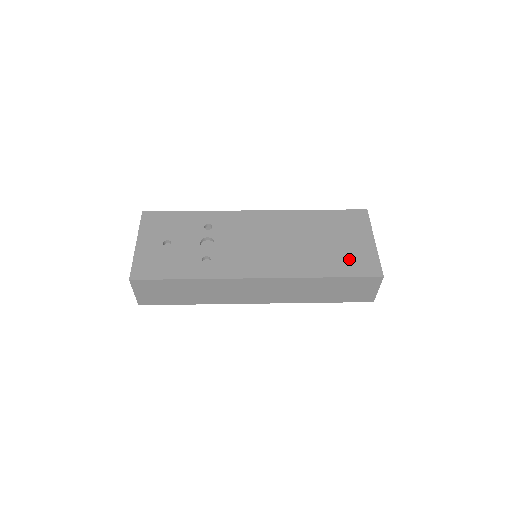
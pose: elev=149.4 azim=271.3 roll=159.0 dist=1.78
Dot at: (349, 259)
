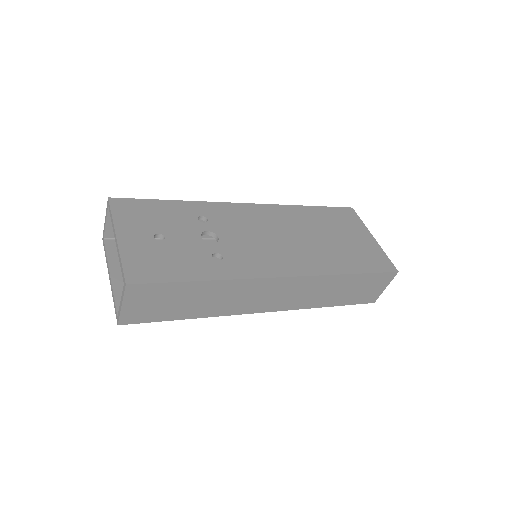
Dot at: (362, 255)
